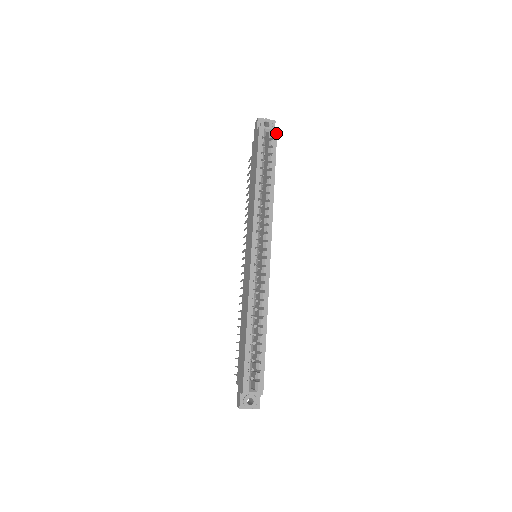
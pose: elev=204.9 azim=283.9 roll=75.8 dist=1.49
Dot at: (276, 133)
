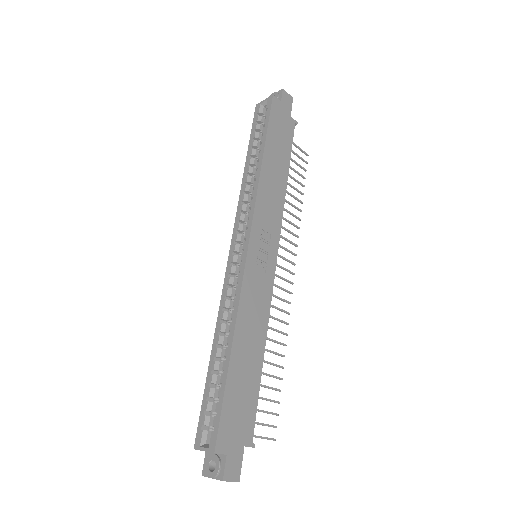
Dot at: (271, 100)
